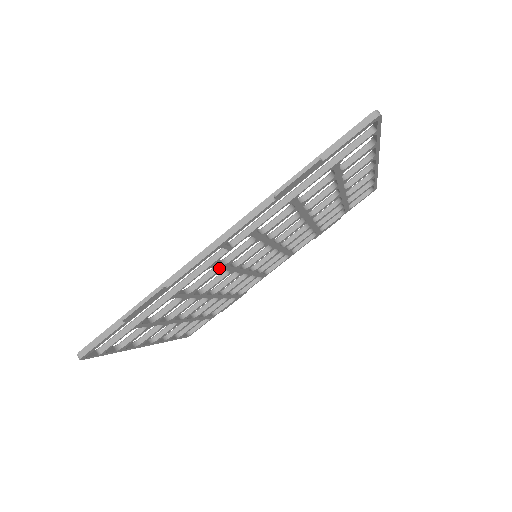
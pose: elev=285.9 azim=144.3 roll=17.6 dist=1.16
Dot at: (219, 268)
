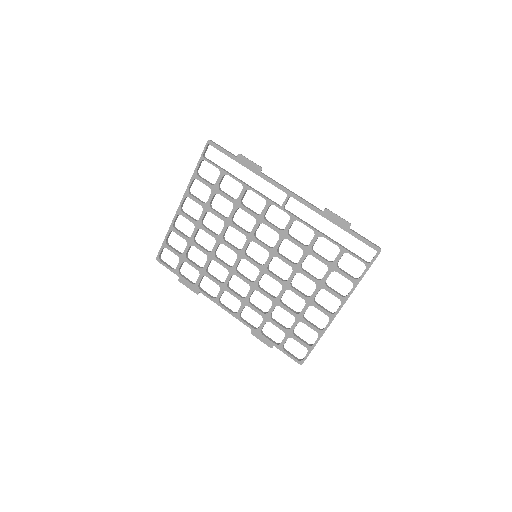
Dot at: (261, 214)
